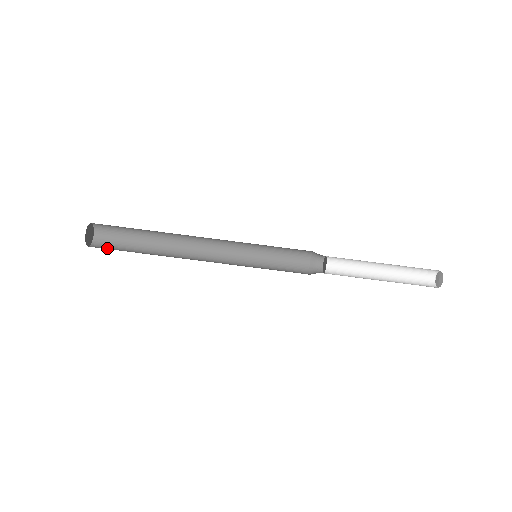
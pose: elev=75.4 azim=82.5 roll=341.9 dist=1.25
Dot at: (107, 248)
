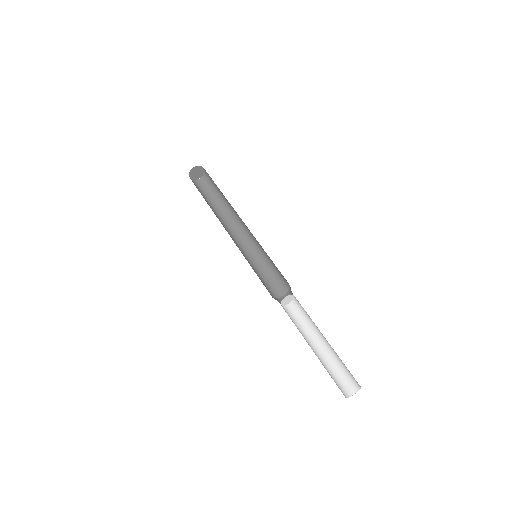
Dot at: (198, 187)
